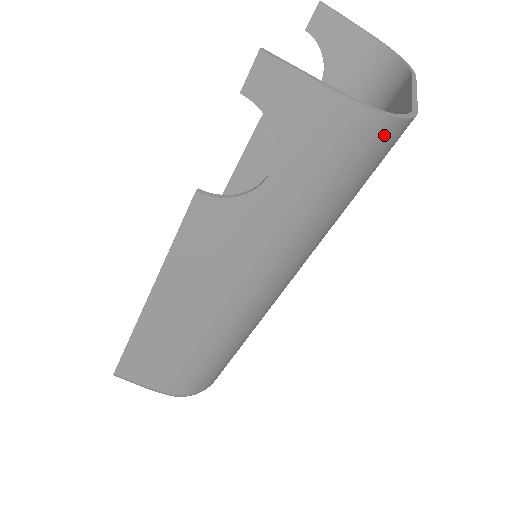
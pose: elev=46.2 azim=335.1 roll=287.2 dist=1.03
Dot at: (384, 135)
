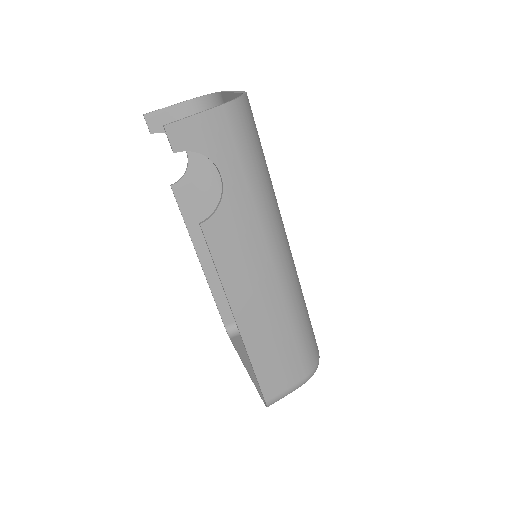
Dot at: (245, 109)
